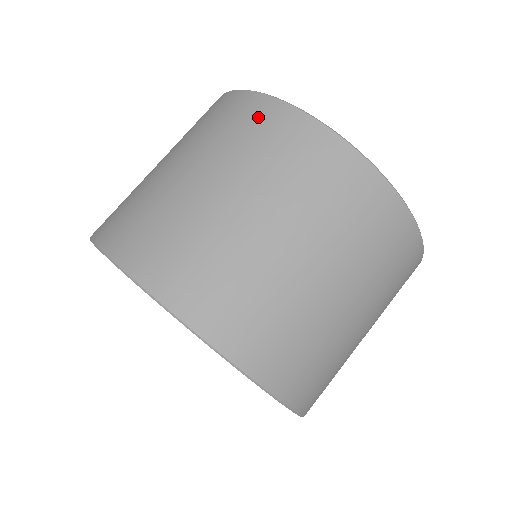
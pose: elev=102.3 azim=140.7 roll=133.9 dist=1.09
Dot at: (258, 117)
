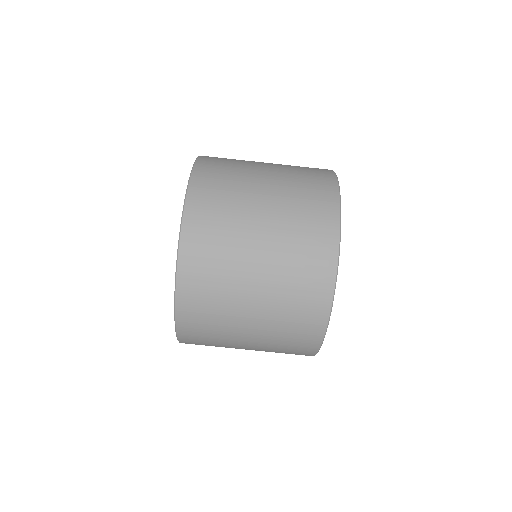
Dot at: (321, 184)
